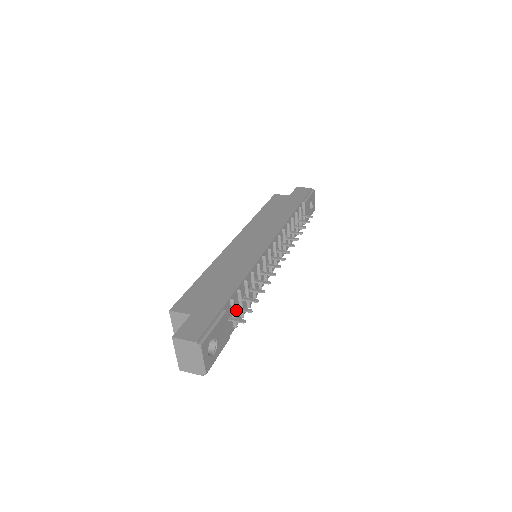
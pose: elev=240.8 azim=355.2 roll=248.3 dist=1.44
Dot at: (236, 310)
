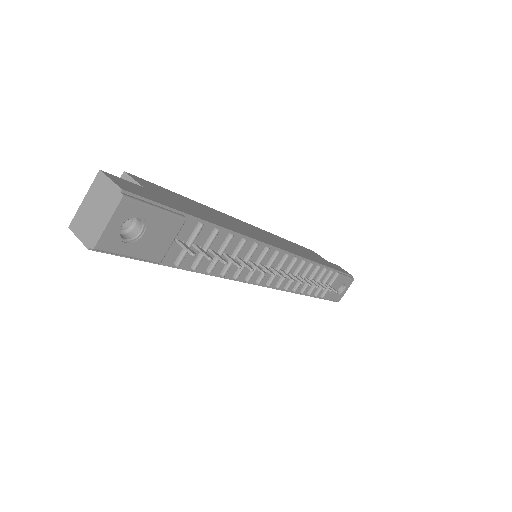
Dot at: (194, 247)
